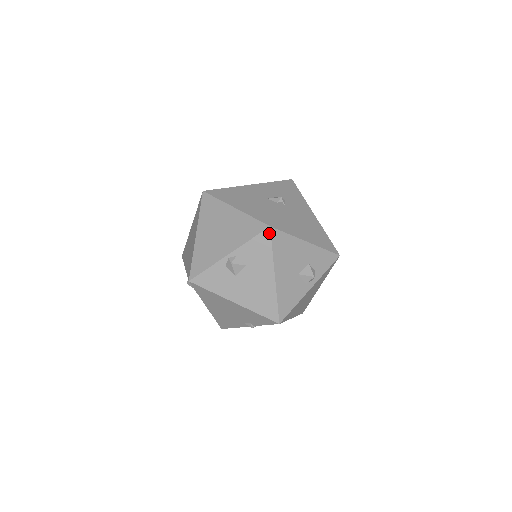
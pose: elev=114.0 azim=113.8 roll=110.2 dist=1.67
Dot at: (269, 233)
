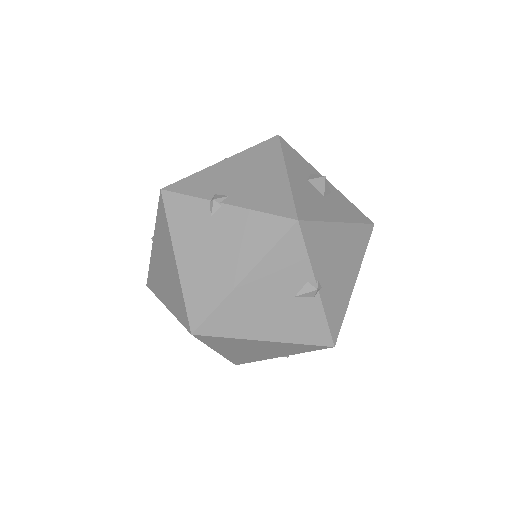
Dot at: occluded
